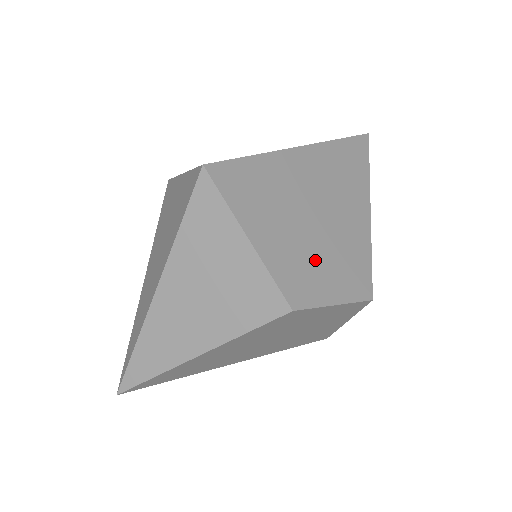
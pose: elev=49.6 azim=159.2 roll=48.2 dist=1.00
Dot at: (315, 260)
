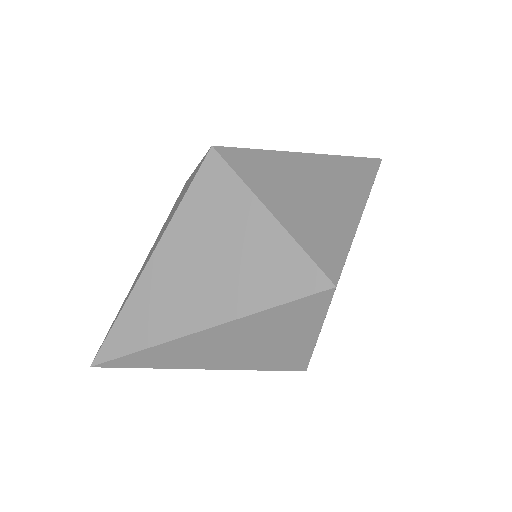
Dot at: occluded
